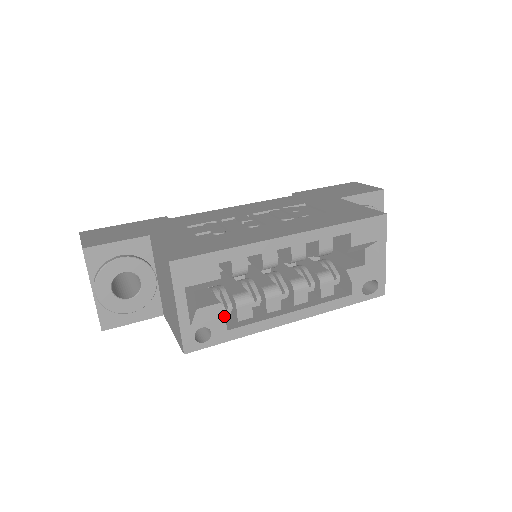
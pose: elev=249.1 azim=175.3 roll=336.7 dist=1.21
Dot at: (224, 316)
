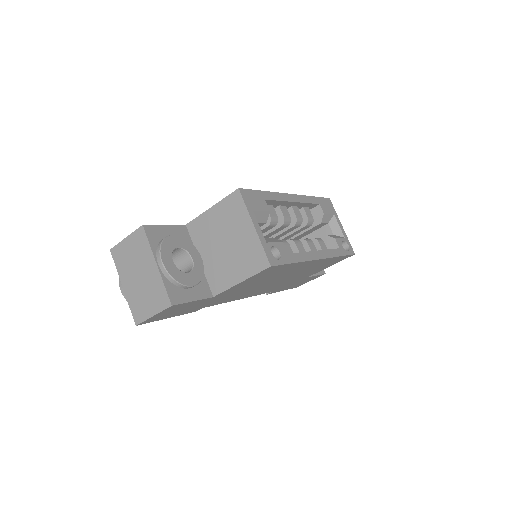
Dot at: (282, 241)
